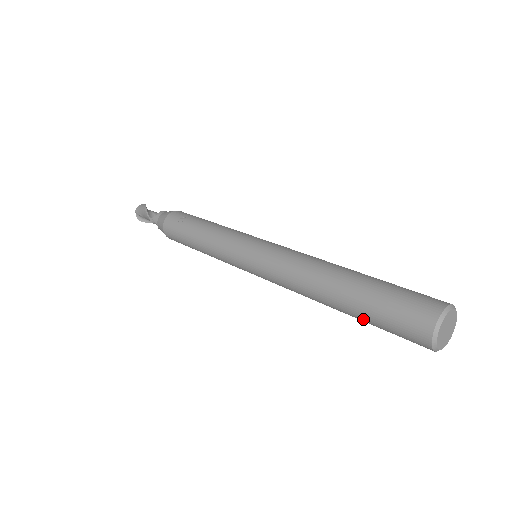
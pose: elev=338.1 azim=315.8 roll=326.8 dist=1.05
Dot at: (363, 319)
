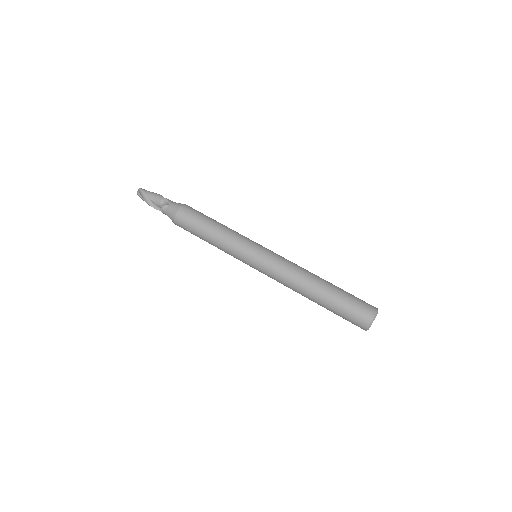
Dot at: occluded
